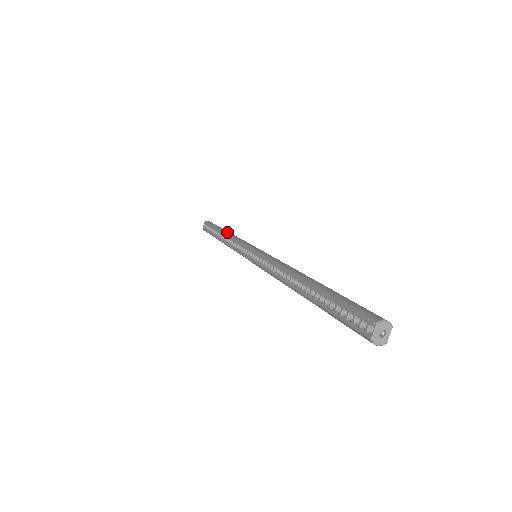
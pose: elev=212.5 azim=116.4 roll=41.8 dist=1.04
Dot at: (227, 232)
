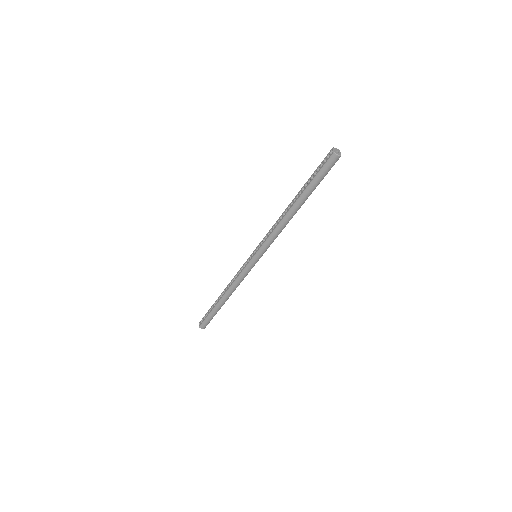
Dot at: occluded
